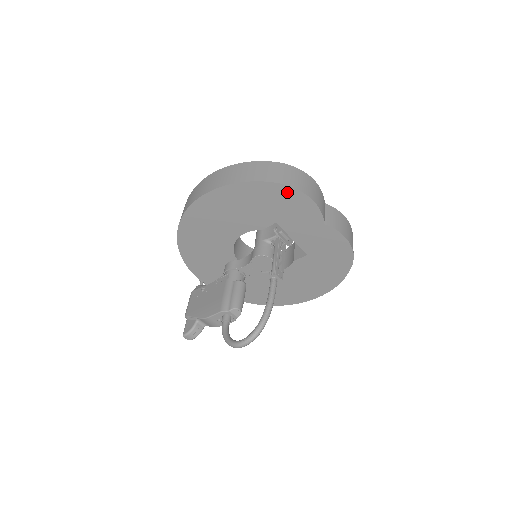
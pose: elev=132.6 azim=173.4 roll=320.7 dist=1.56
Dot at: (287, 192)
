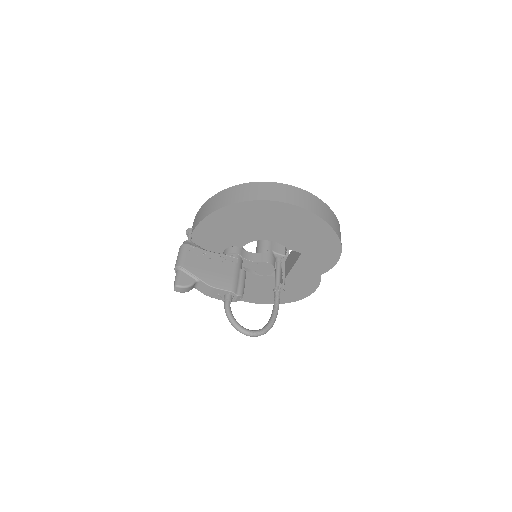
Dot at: (335, 247)
